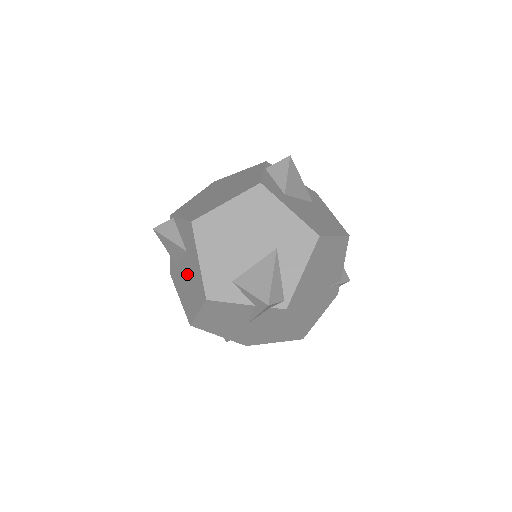
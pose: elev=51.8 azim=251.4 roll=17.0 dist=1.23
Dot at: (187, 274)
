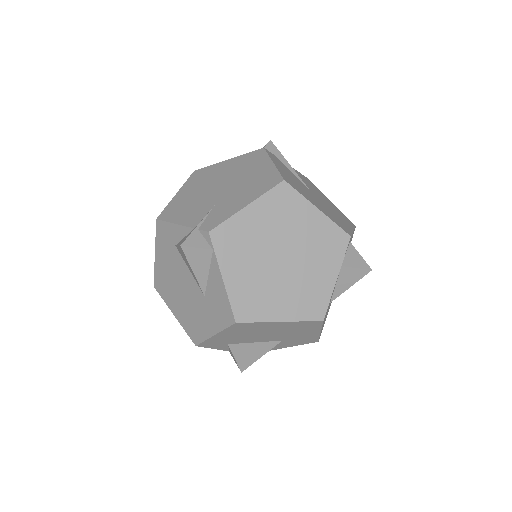
Dot at: (187, 292)
